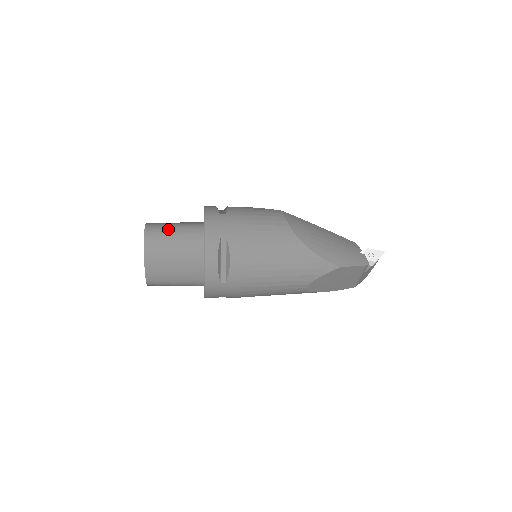
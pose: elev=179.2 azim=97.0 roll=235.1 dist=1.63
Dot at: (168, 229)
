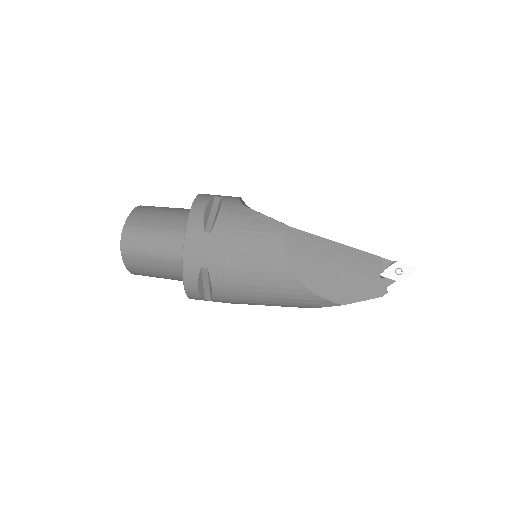
Dot at: (147, 239)
